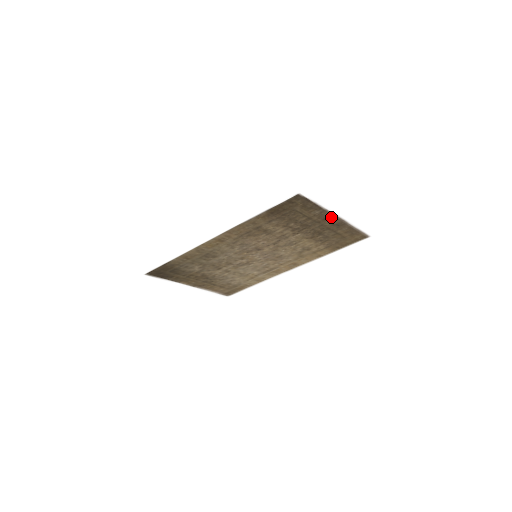
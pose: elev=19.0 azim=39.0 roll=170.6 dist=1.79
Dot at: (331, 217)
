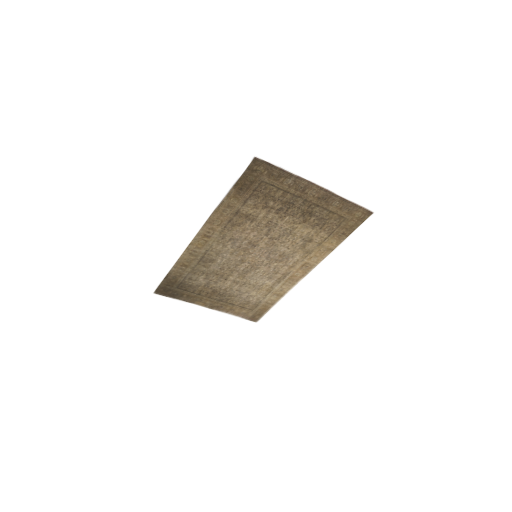
Dot at: (310, 187)
